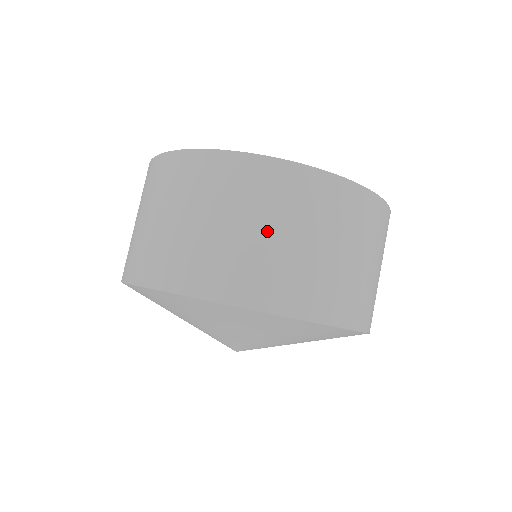
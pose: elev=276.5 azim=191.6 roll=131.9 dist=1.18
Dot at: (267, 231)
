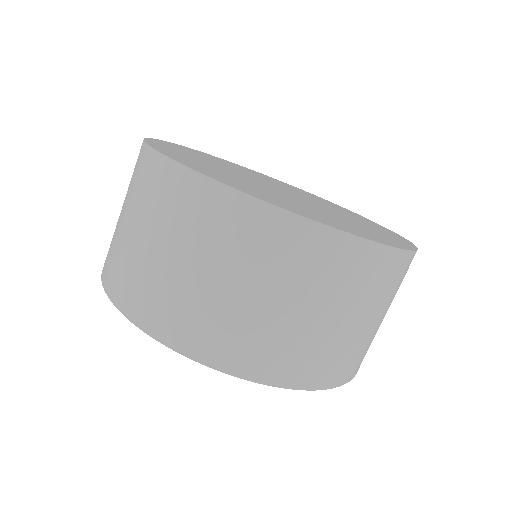
Dot at: (332, 316)
